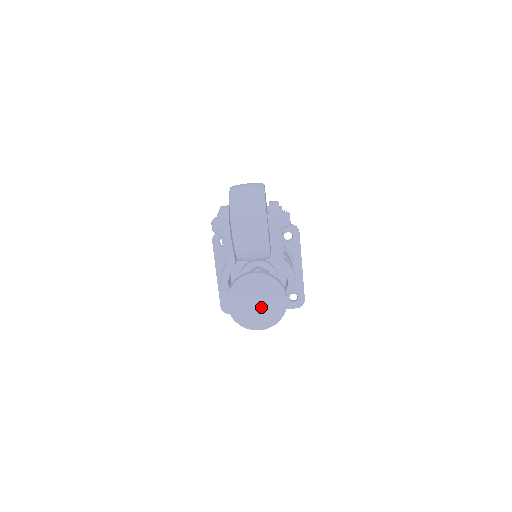
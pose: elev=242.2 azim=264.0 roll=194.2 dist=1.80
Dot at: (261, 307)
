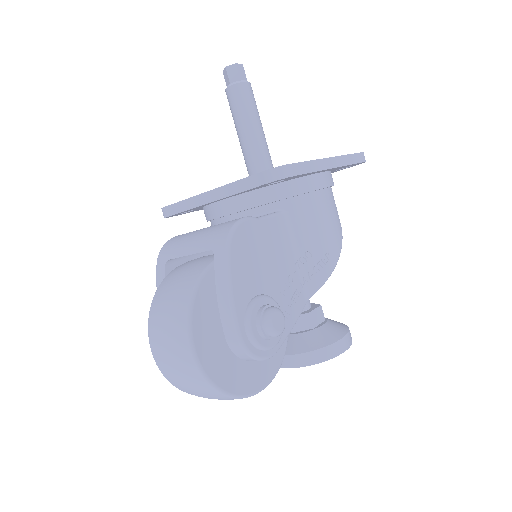
Dot at: occluded
